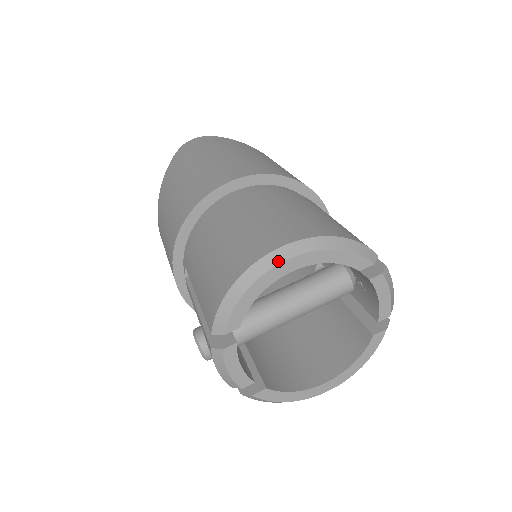
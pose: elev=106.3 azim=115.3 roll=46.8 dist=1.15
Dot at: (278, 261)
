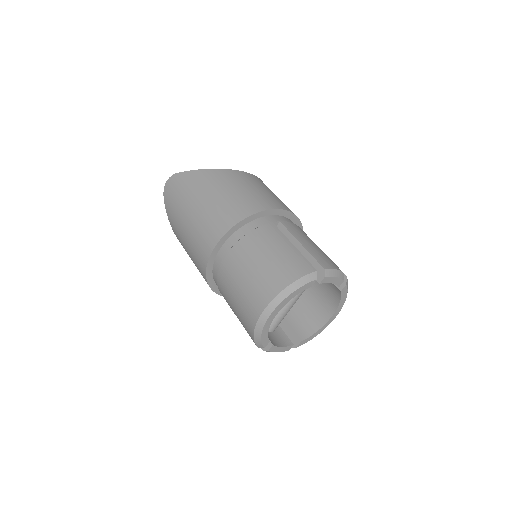
Dot at: (267, 317)
